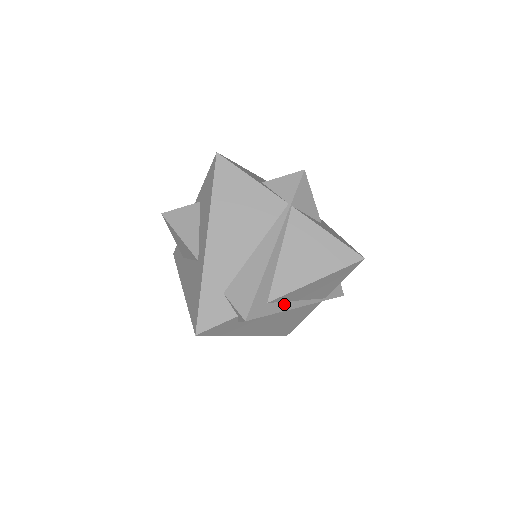
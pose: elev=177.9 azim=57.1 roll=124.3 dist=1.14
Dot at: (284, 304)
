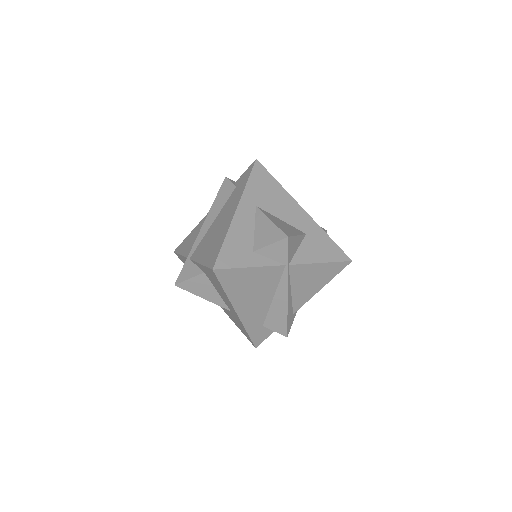
Dot at: occluded
